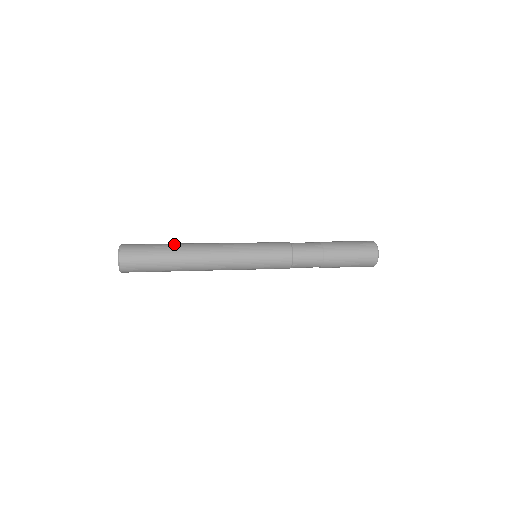
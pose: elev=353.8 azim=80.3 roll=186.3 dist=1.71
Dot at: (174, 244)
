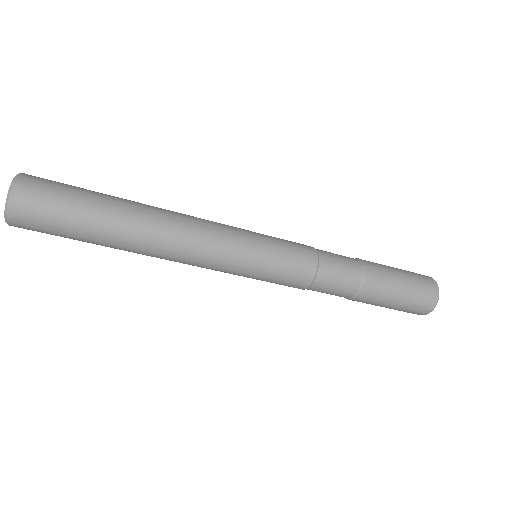
Dot at: occluded
